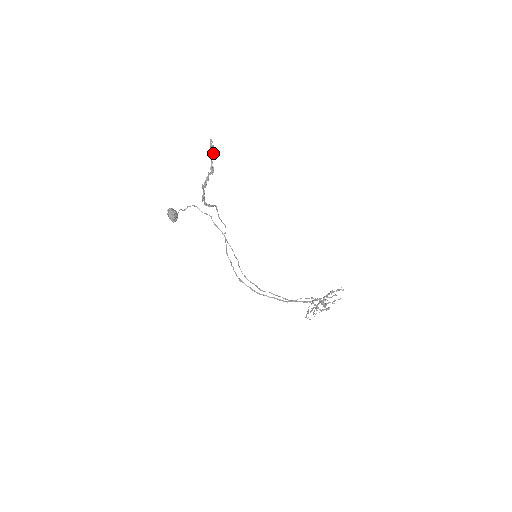
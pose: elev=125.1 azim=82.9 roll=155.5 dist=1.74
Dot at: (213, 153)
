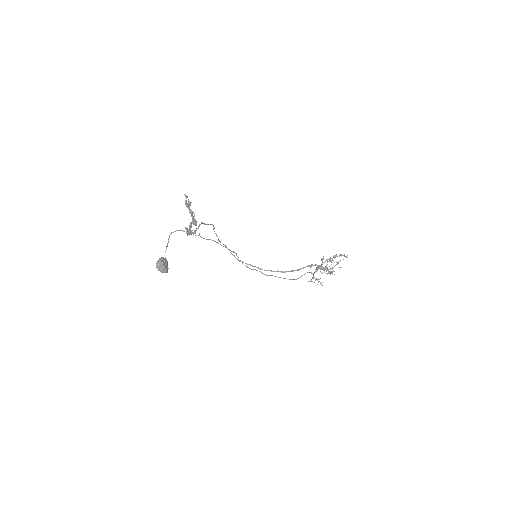
Dot at: (192, 212)
